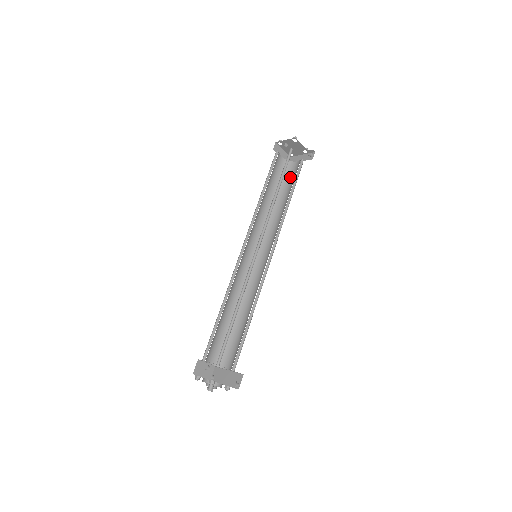
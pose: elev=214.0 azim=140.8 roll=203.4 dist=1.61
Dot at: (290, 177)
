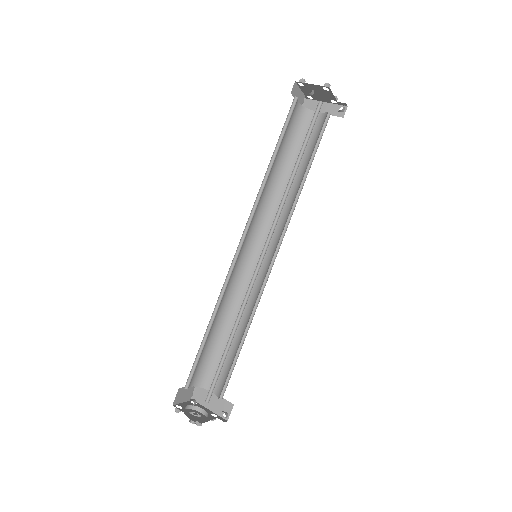
Dot at: occluded
